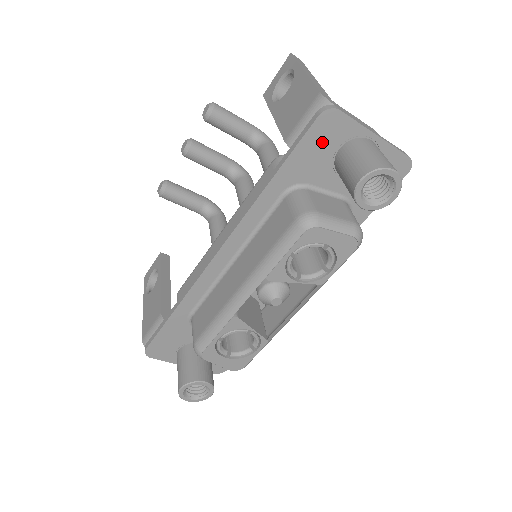
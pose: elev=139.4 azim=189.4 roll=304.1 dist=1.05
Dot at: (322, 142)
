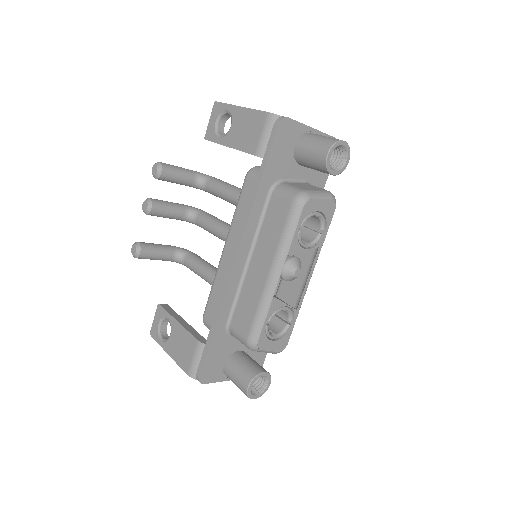
Dot at: (284, 144)
